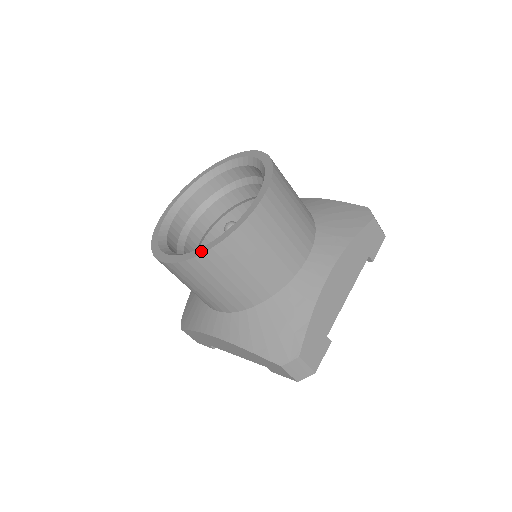
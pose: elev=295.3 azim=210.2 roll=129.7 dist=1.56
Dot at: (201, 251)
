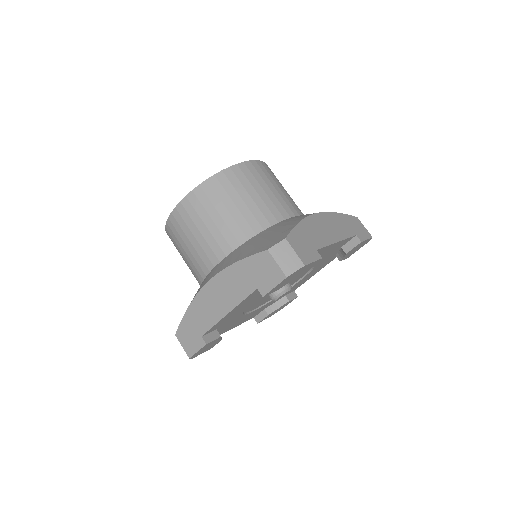
Dot at: (206, 181)
